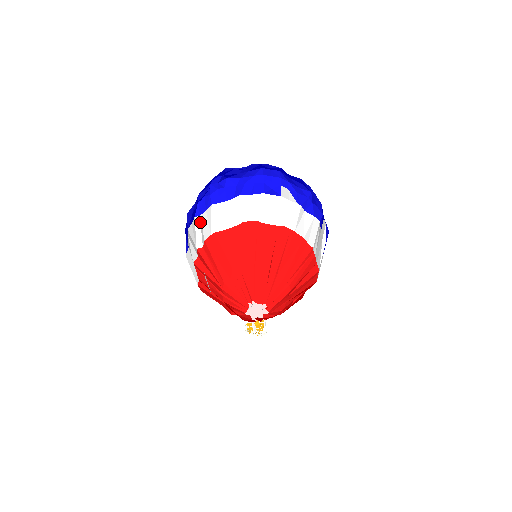
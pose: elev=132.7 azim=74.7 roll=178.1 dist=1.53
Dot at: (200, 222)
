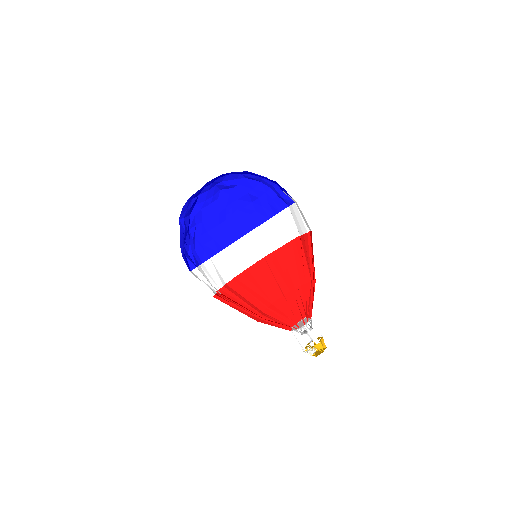
Dot at: (242, 244)
